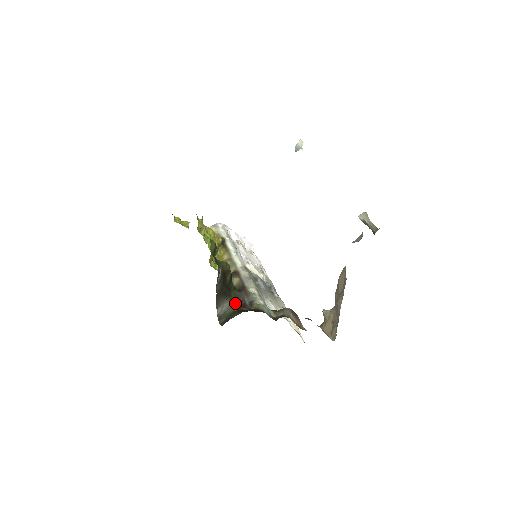
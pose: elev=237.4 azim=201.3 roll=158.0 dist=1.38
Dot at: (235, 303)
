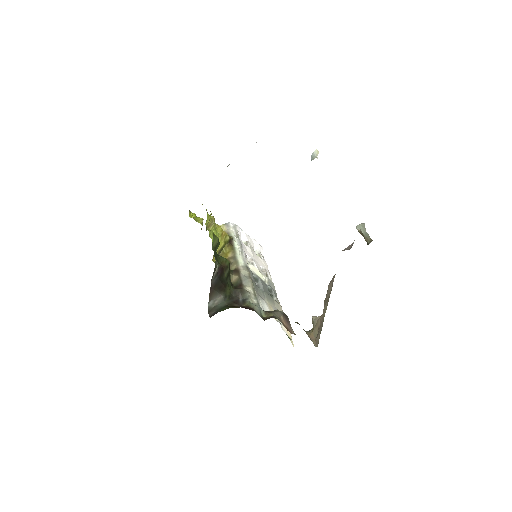
Dot at: (228, 298)
